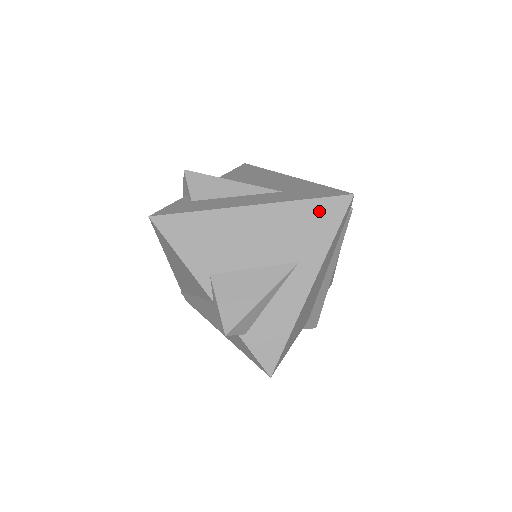
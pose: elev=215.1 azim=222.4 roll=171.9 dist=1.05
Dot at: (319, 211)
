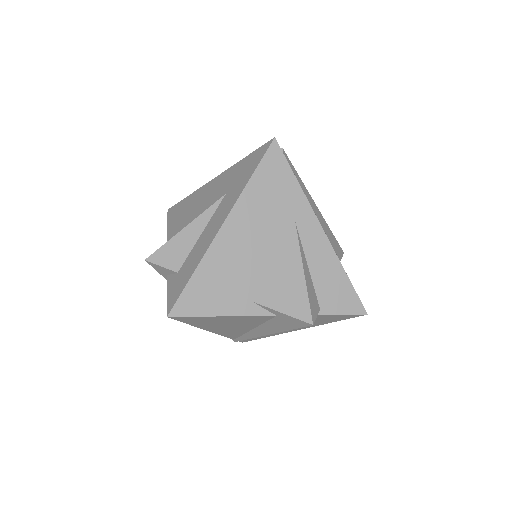
Dot at: (267, 175)
